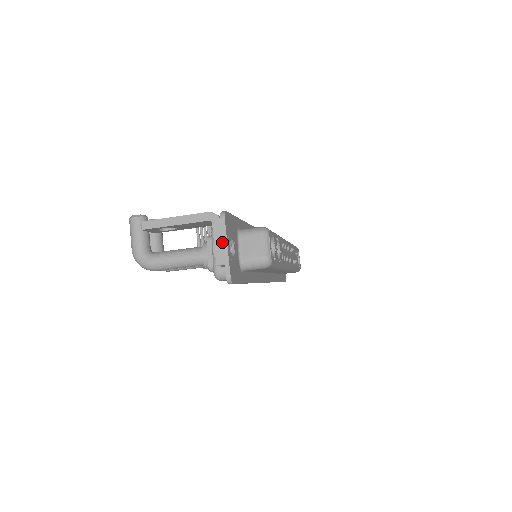
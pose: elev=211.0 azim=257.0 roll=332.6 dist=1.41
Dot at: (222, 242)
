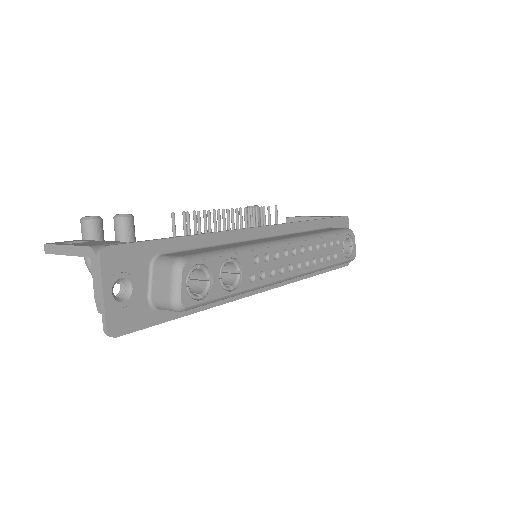
Dot at: (99, 287)
